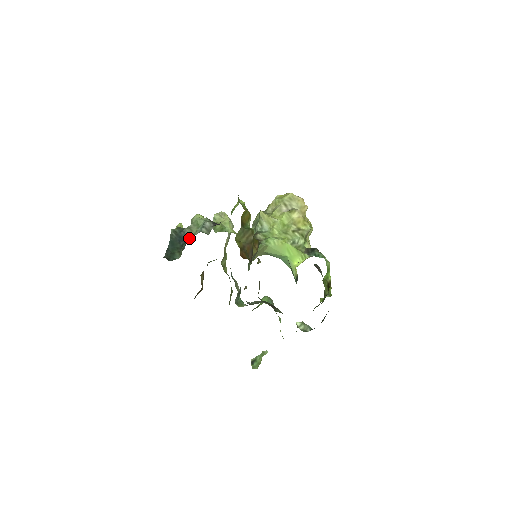
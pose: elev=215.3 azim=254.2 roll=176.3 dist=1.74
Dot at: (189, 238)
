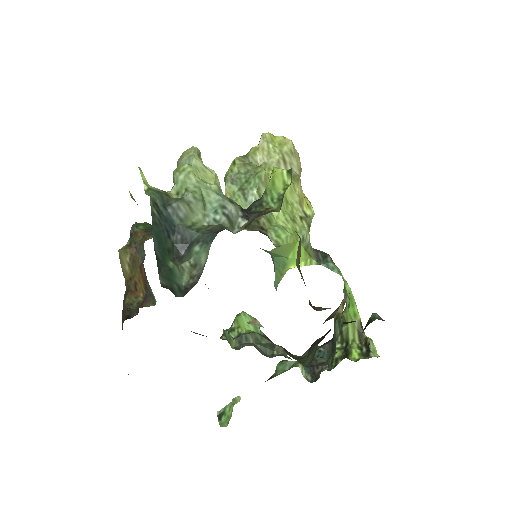
Dot at: (195, 233)
